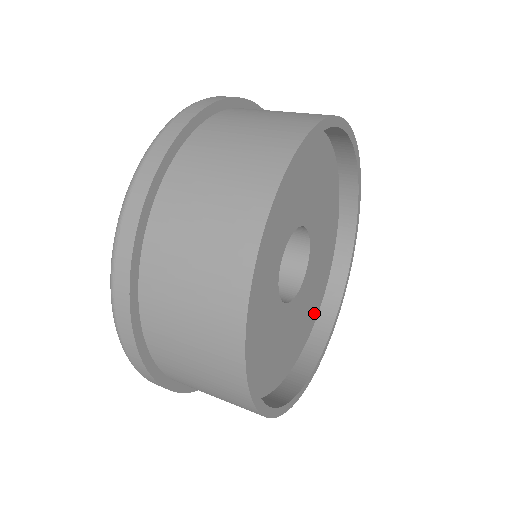
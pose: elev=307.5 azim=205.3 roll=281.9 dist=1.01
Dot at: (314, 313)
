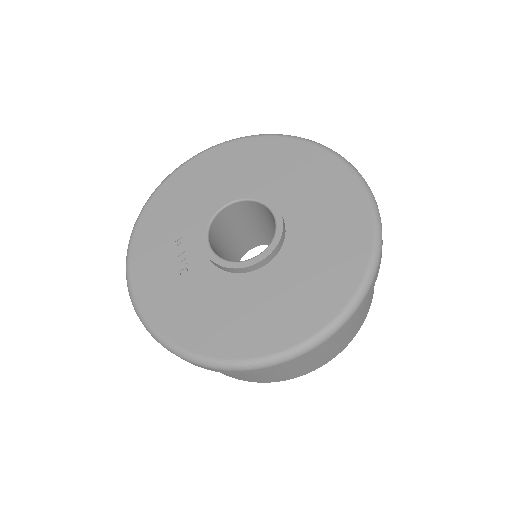
Dot at: occluded
